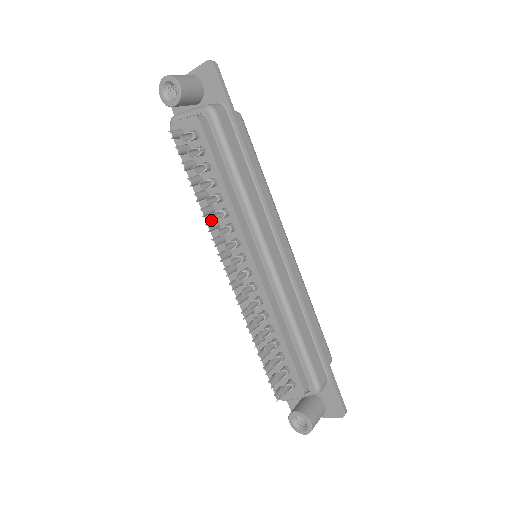
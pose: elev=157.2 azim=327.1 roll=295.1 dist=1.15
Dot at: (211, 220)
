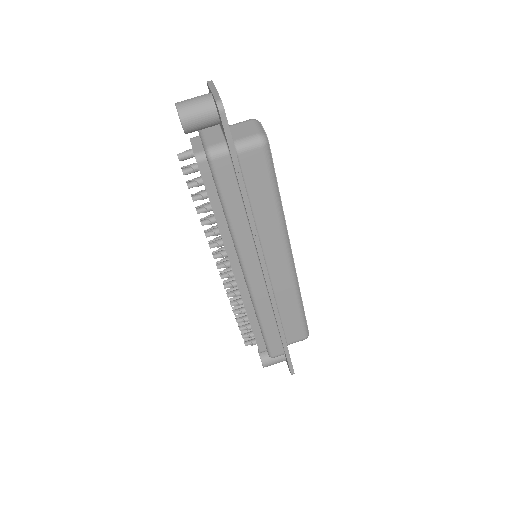
Dot at: occluded
